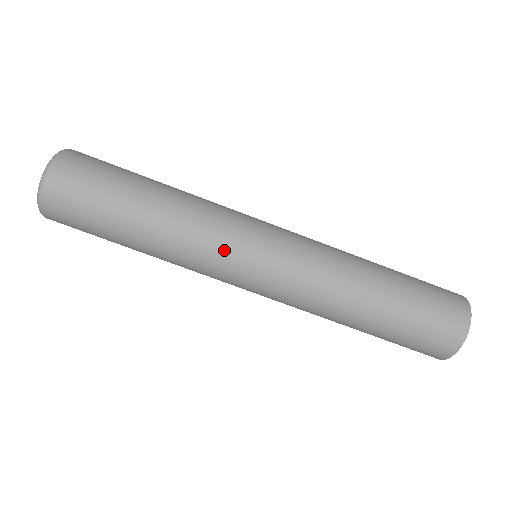
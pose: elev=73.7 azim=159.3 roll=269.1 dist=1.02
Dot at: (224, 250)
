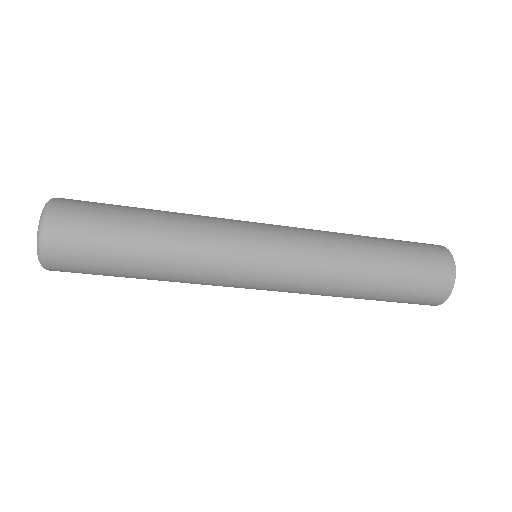
Dot at: (232, 232)
